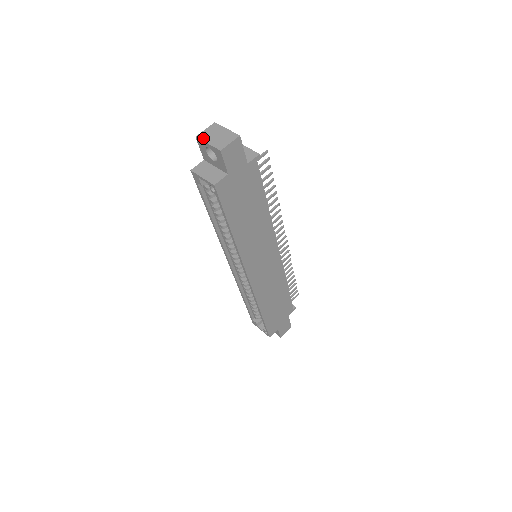
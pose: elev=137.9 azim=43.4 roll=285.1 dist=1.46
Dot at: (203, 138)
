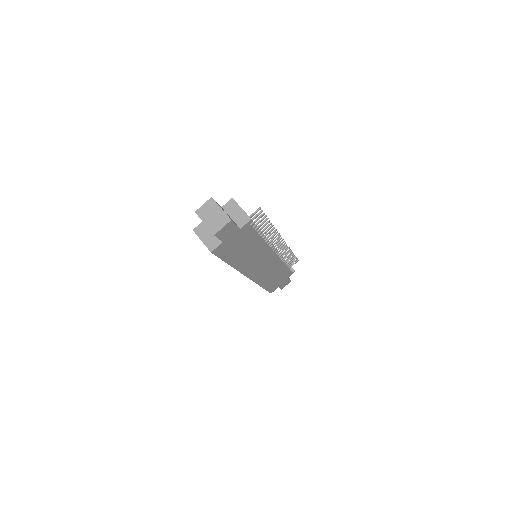
Dot at: (201, 216)
